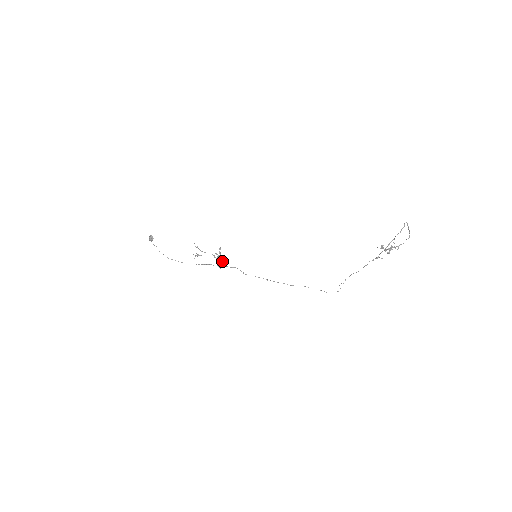
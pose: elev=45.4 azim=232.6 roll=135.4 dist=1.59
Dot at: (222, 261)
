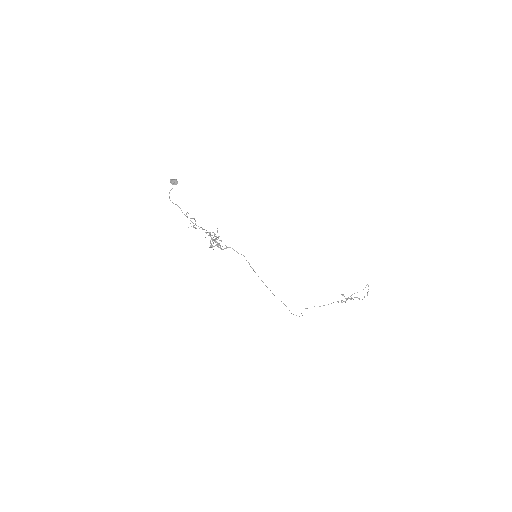
Dot at: (218, 244)
